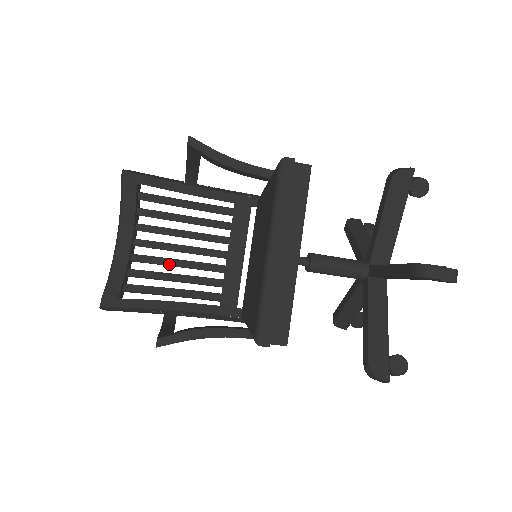
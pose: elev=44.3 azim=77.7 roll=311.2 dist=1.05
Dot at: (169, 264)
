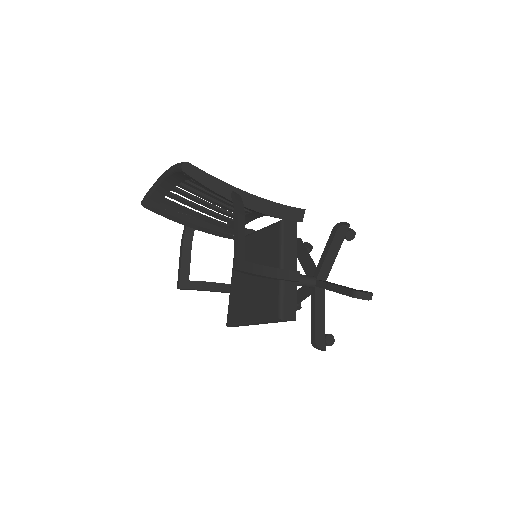
Dot at: (199, 203)
